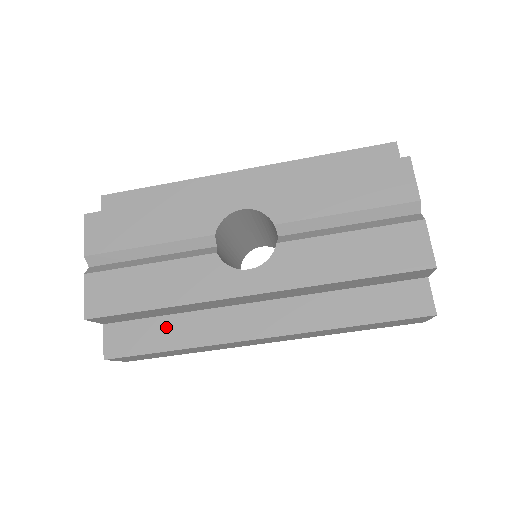
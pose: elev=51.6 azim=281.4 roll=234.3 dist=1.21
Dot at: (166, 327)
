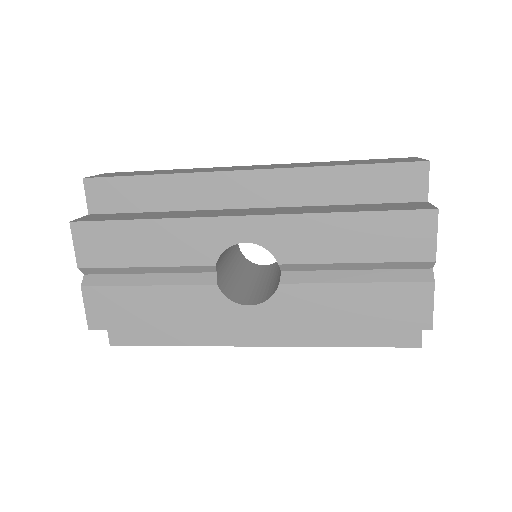
Dot at: occluded
